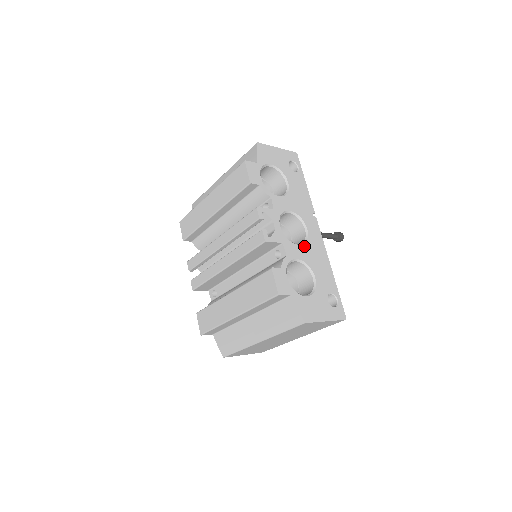
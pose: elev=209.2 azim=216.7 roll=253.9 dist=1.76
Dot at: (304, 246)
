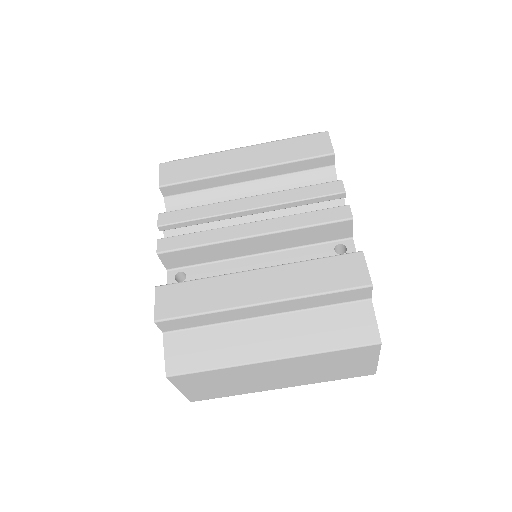
Dot at: occluded
